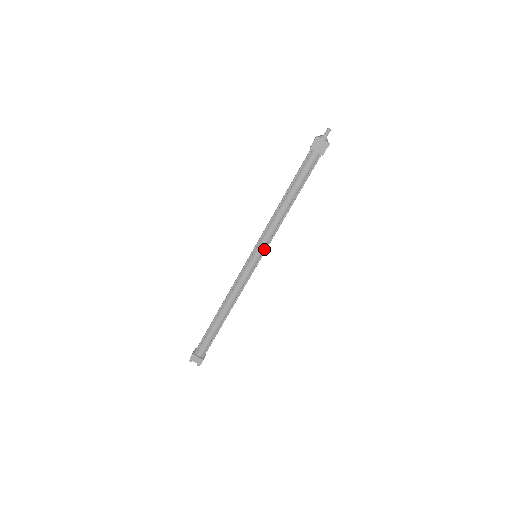
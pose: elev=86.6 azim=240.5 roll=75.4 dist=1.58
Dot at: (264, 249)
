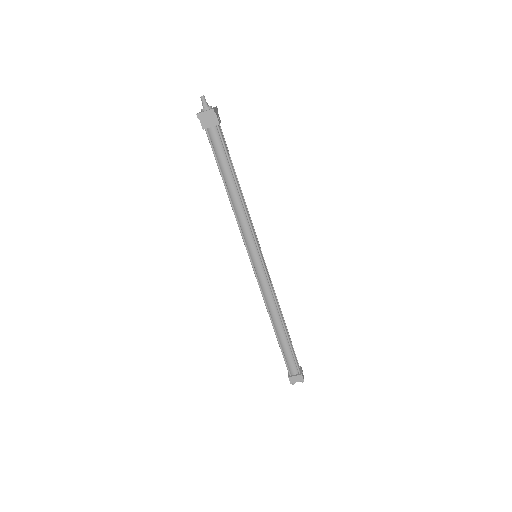
Dot at: (255, 245)
